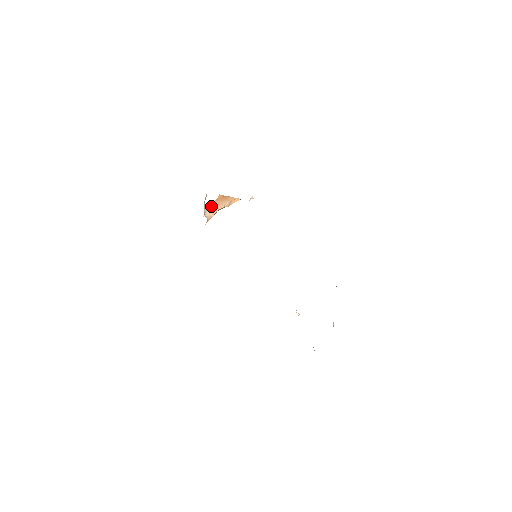
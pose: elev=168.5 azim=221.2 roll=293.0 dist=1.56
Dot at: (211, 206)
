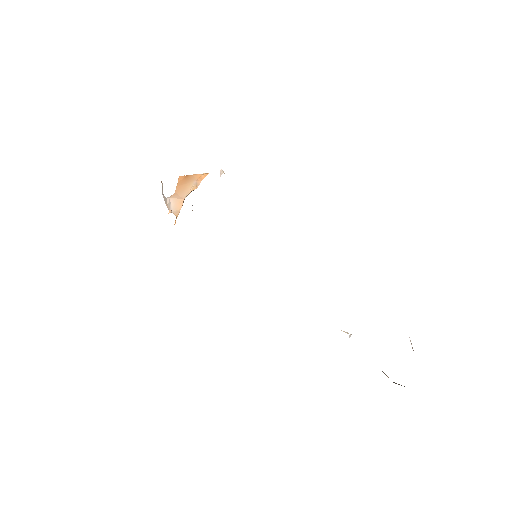
Dot at: (174, 196)
